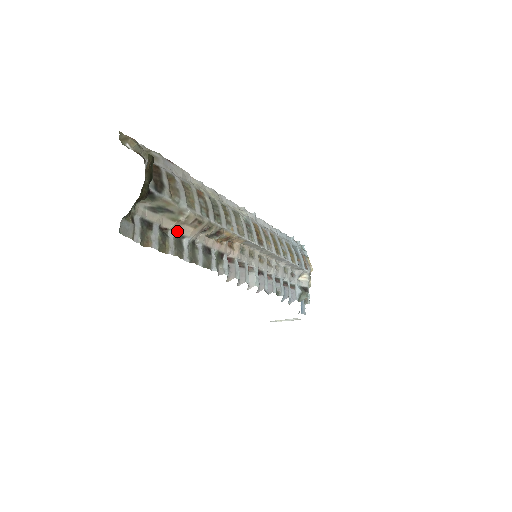
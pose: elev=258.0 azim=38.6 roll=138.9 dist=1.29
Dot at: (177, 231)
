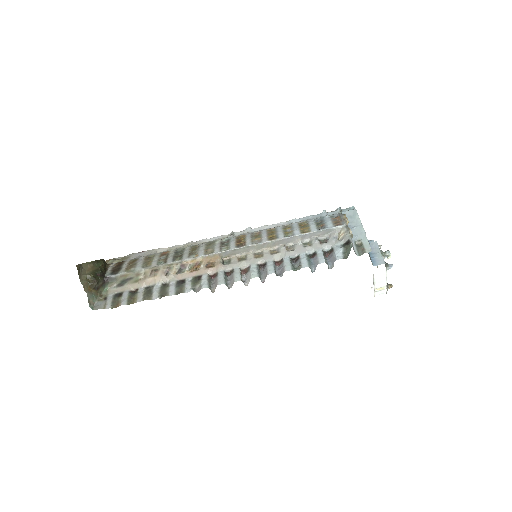
Dot at: (146, 286)
